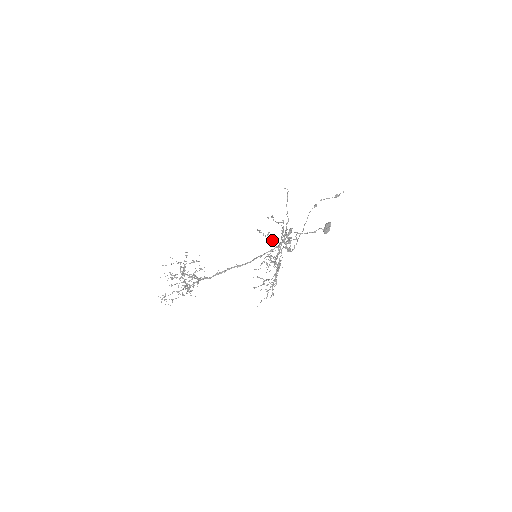
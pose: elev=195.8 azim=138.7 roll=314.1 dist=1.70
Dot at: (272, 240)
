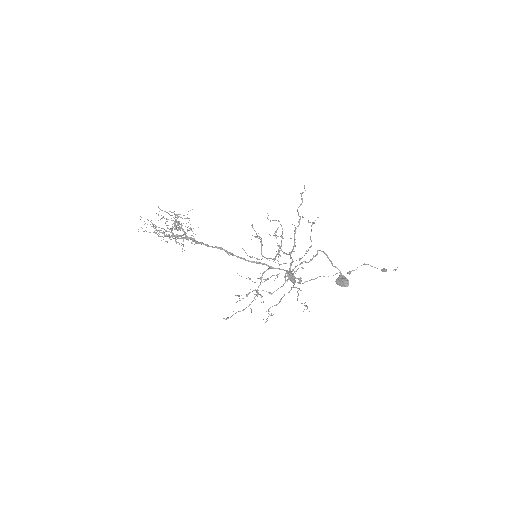
Dot at: (295, 233)
